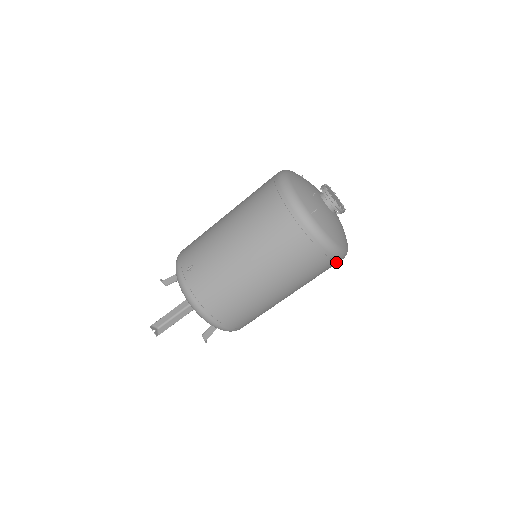
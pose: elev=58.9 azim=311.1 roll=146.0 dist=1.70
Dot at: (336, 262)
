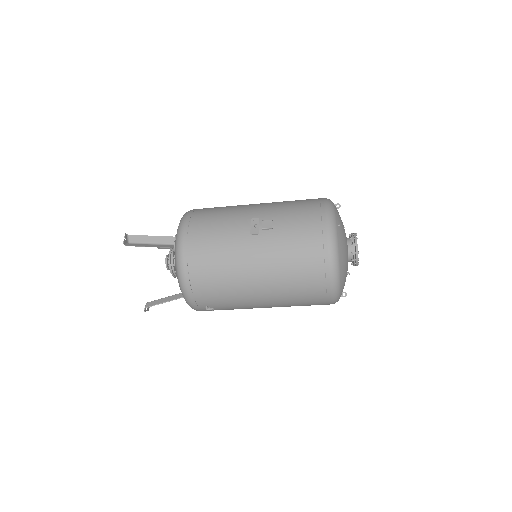
Dot at: occluded
